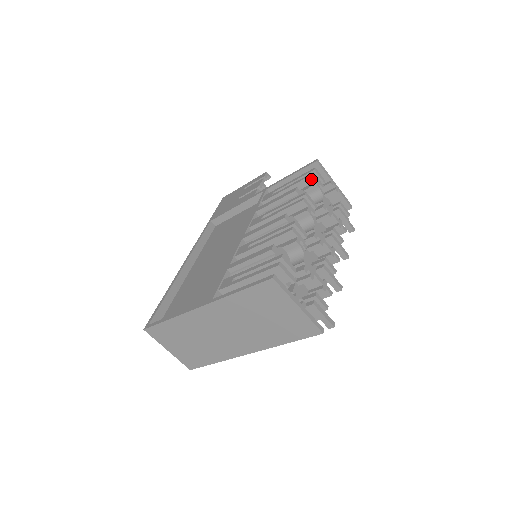
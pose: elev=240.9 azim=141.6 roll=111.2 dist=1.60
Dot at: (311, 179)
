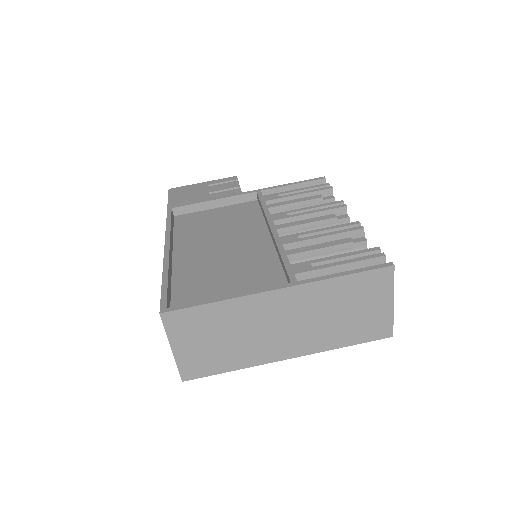
Dot at: (328, 192)
